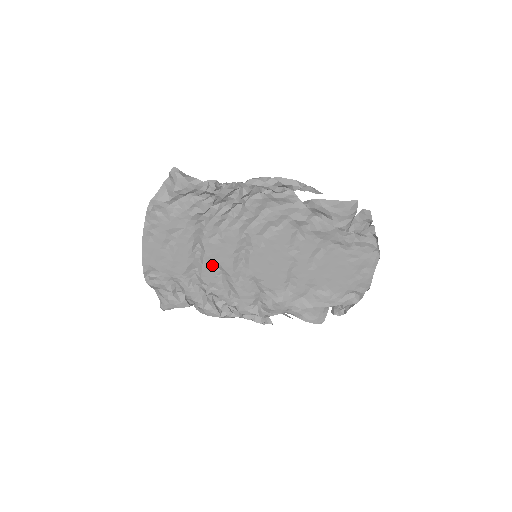
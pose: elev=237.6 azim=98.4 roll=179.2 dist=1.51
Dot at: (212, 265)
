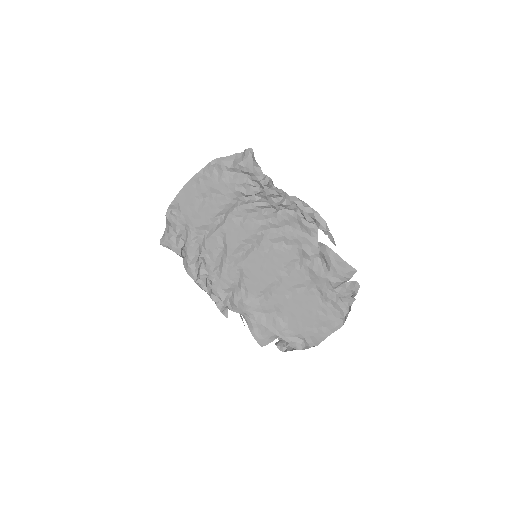
Dot at: (221, 237)
